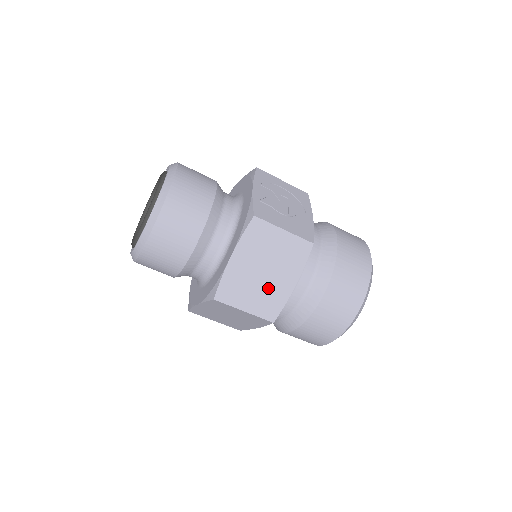
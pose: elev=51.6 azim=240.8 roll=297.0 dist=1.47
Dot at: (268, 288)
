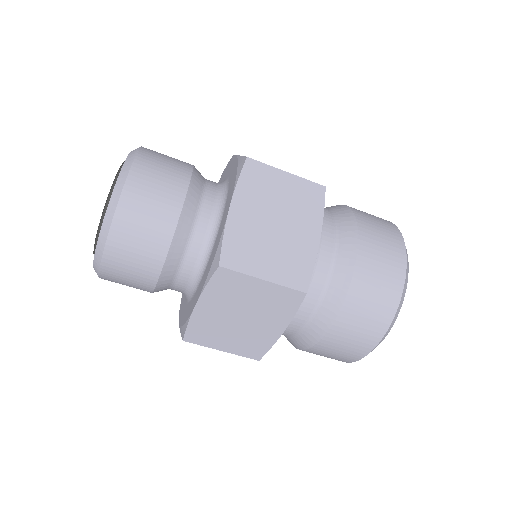
Dot at: (287, 245)
